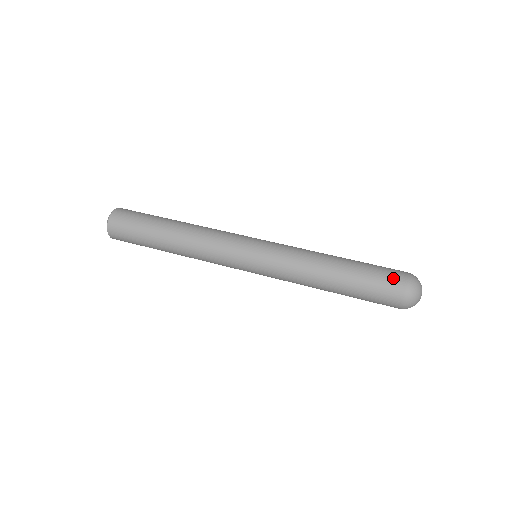
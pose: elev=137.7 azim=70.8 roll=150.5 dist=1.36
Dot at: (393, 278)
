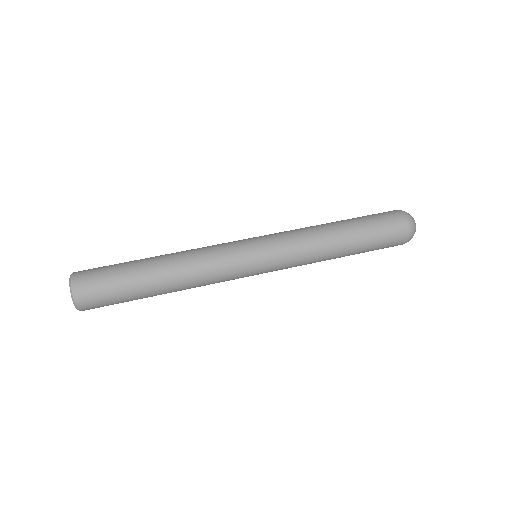
Dot at: (396, 231)
